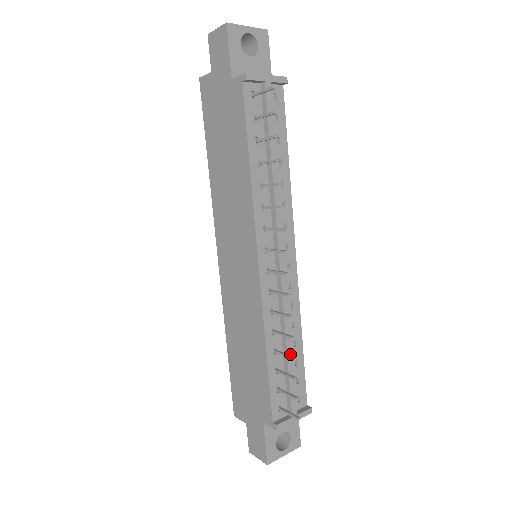
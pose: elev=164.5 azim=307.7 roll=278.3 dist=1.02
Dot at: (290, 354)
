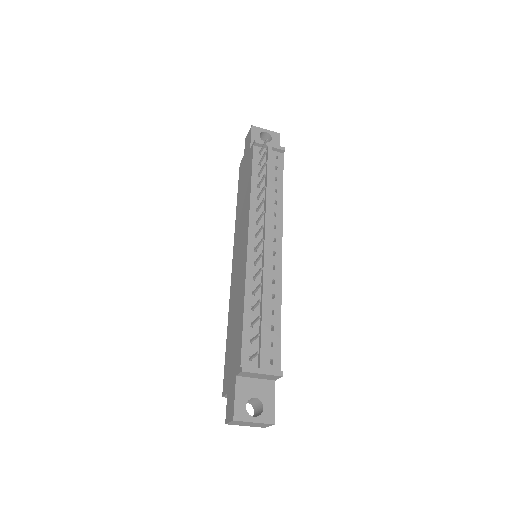
Dot at: (265, 313)
